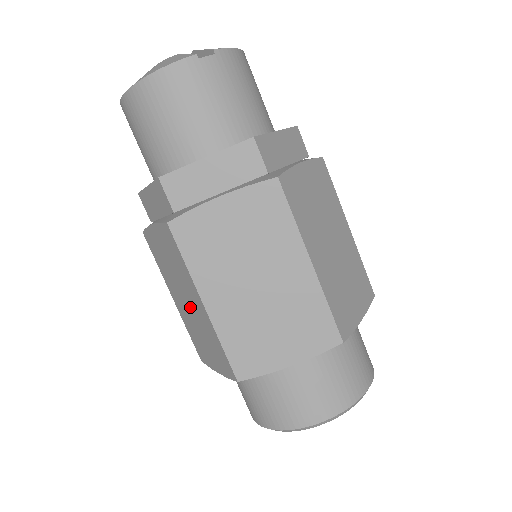
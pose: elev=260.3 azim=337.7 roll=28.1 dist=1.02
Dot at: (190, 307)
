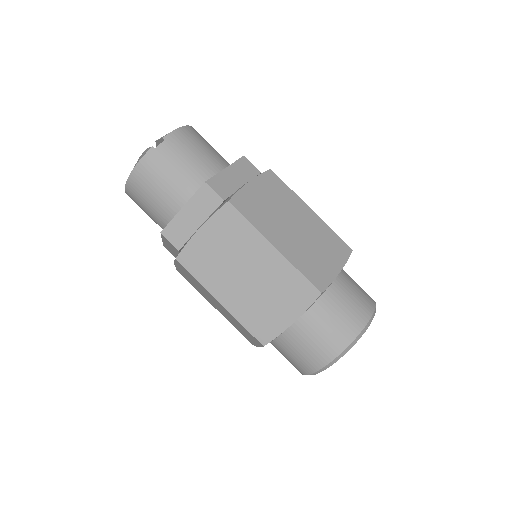
Dot at: (220, 308)
